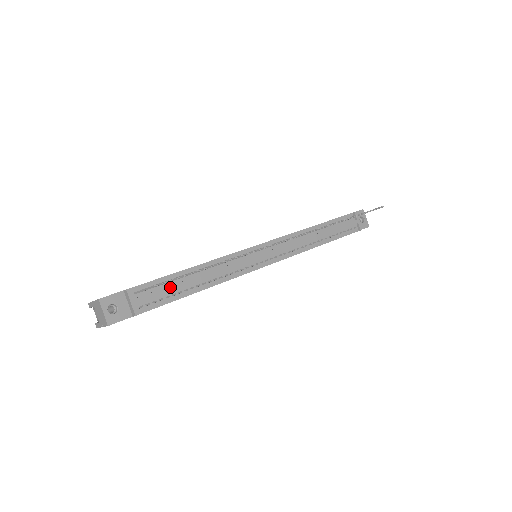
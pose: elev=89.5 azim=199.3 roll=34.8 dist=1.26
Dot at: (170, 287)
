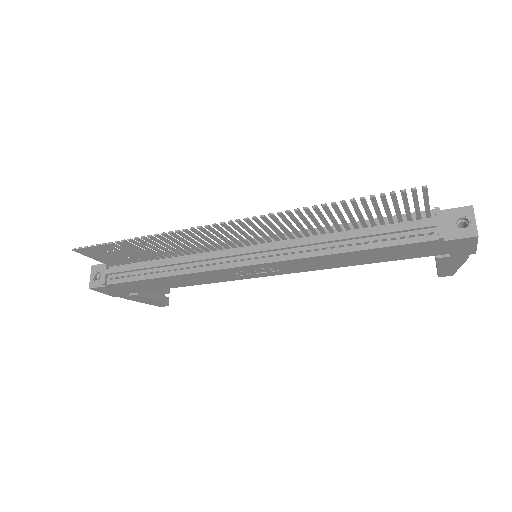
Dot at: (136, 266)
